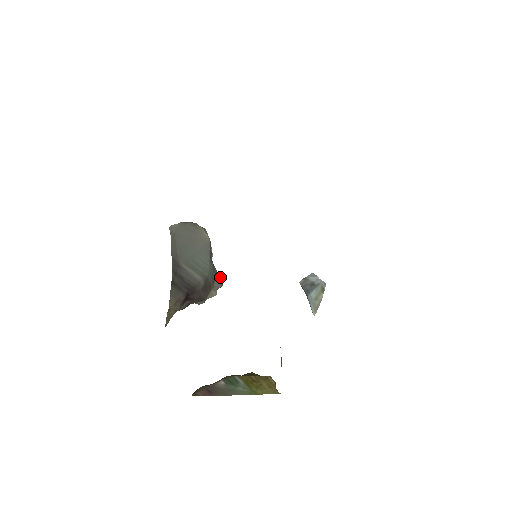
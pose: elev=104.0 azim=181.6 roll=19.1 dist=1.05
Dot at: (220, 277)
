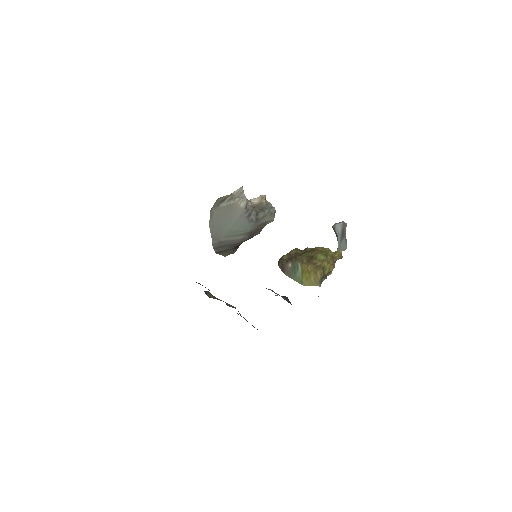
Dot at: (270, 215)
